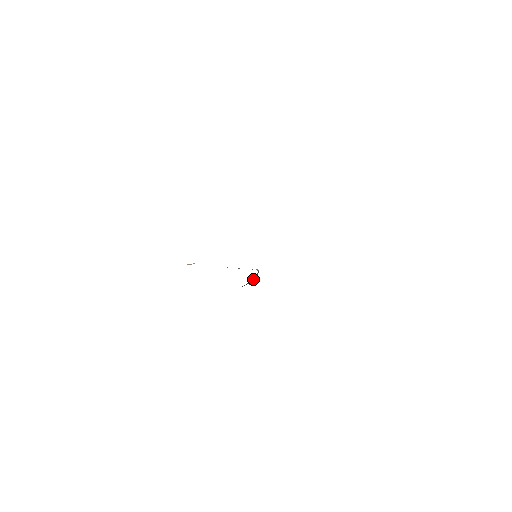
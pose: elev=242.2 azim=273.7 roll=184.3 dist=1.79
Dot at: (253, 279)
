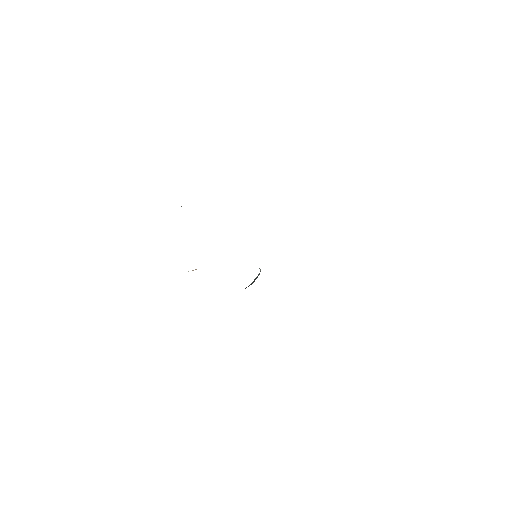
Dot at: occluded
